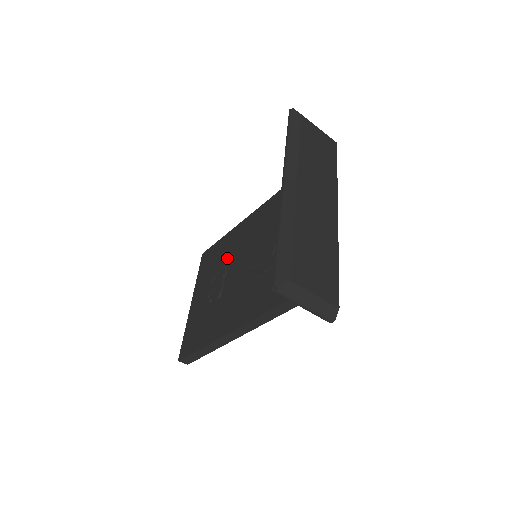
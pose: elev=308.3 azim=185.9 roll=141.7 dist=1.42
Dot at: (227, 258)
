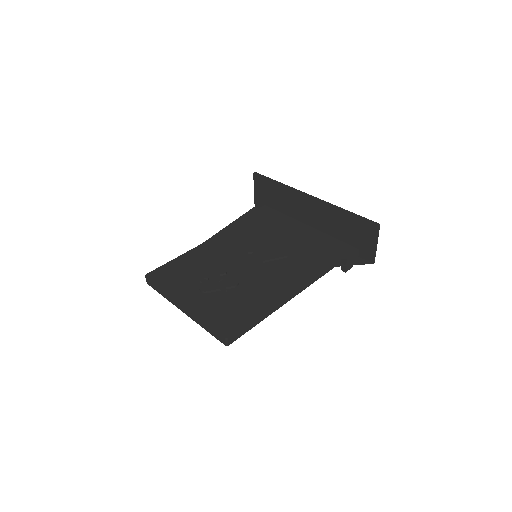
Dot at: (211, 265)
